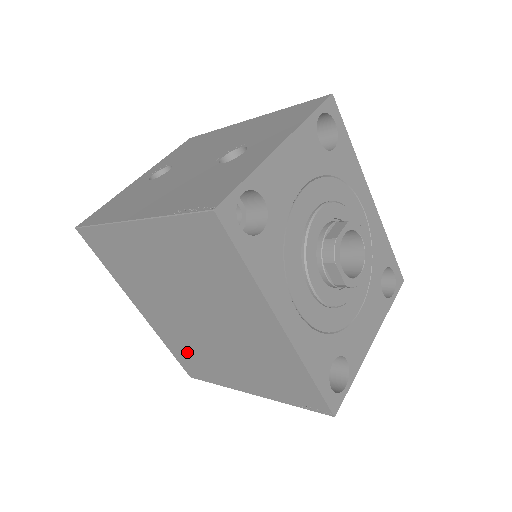
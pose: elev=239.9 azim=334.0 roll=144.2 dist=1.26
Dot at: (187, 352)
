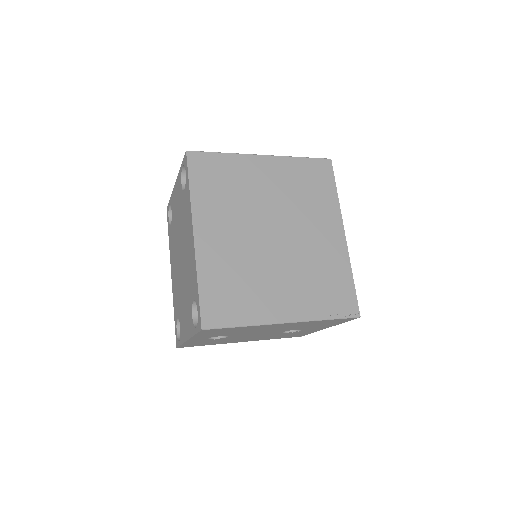
Dot at: (228, 283)
